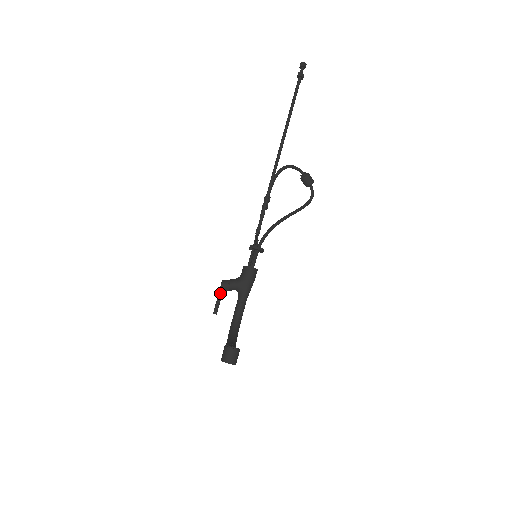
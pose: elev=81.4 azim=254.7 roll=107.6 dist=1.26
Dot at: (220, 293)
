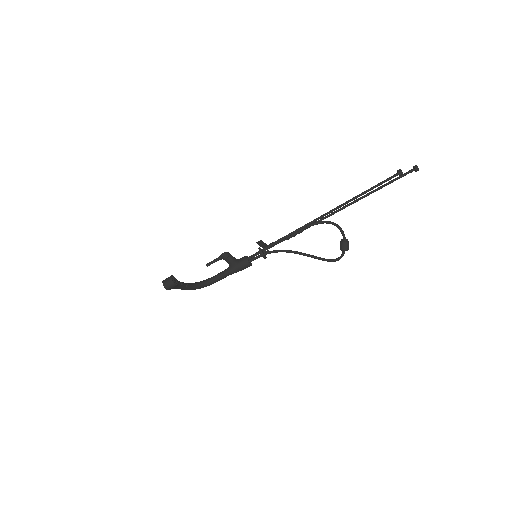
Dot at: (220, 257)
